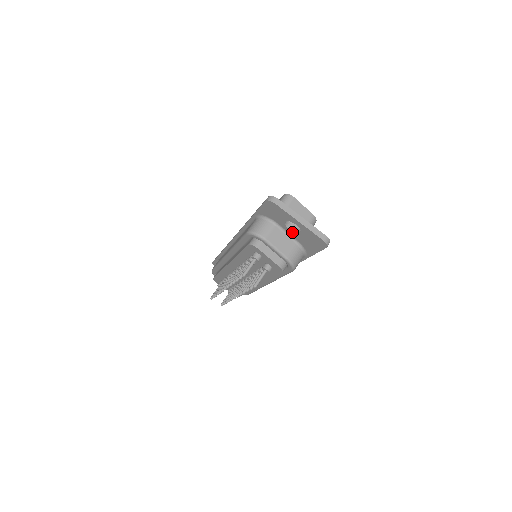
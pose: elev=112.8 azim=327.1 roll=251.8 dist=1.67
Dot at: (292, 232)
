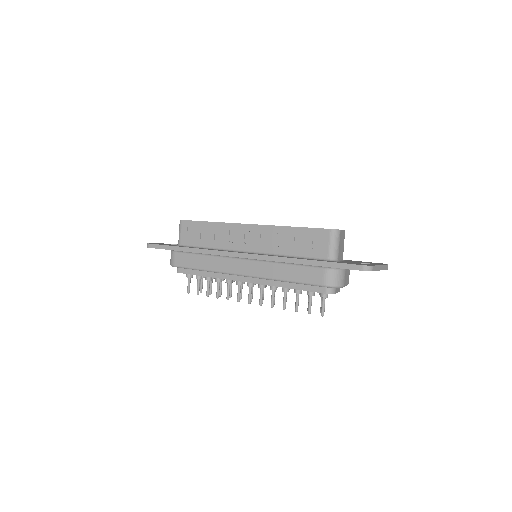
Dot at: occluded
